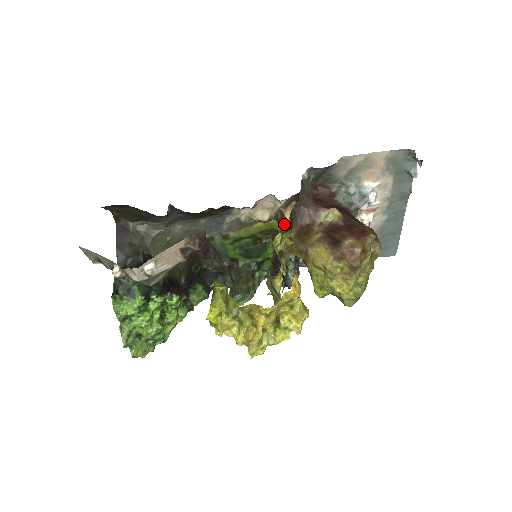
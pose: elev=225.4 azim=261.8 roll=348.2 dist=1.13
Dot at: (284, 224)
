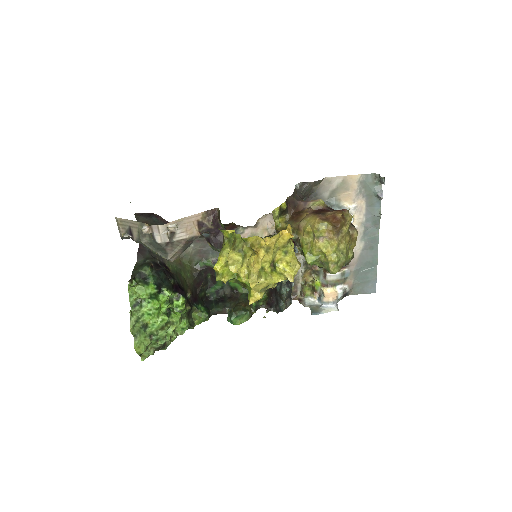
Dot at: (281, 204)
